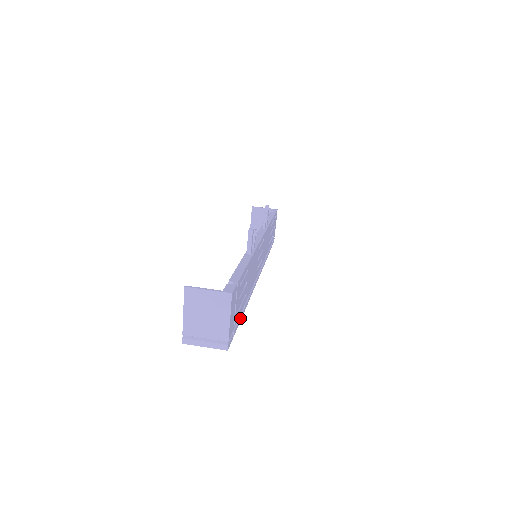
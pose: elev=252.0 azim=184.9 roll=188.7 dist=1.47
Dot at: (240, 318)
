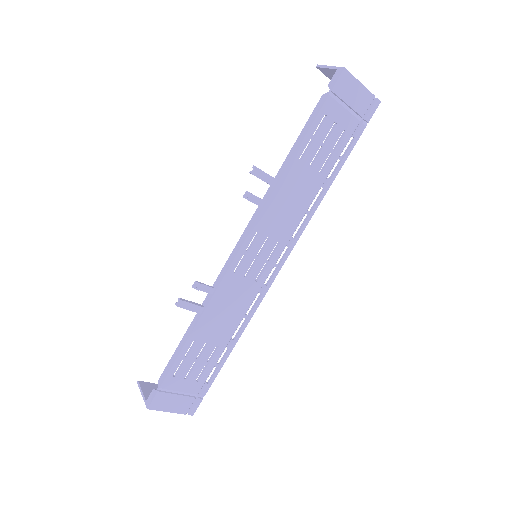
Dot at: (218, 369)
